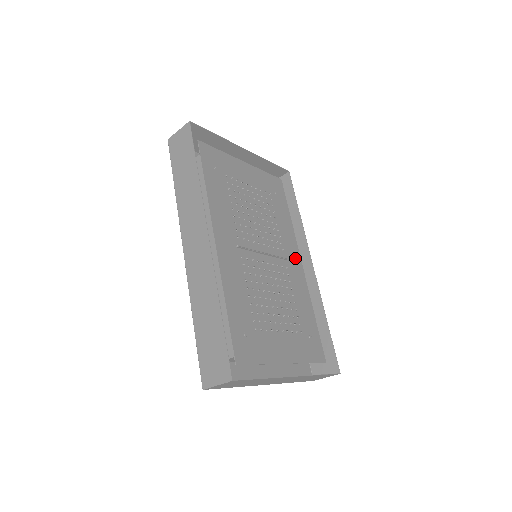
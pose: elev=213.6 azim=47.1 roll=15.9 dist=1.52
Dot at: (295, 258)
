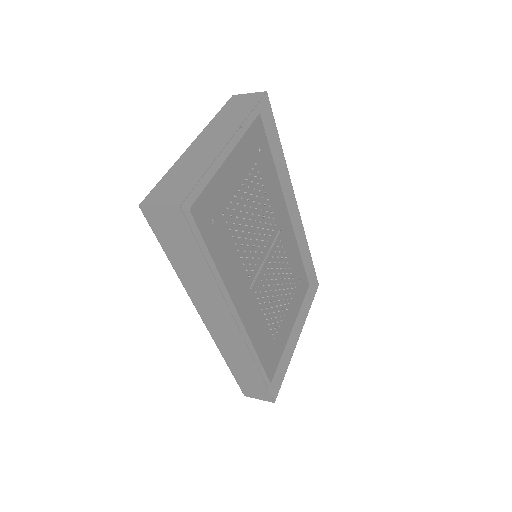
Dot at: (284, 216)
